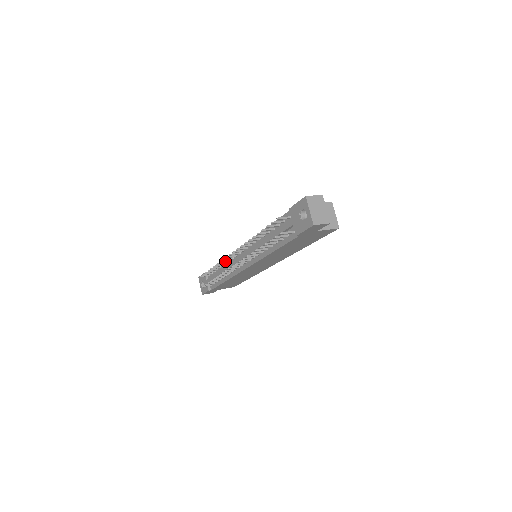
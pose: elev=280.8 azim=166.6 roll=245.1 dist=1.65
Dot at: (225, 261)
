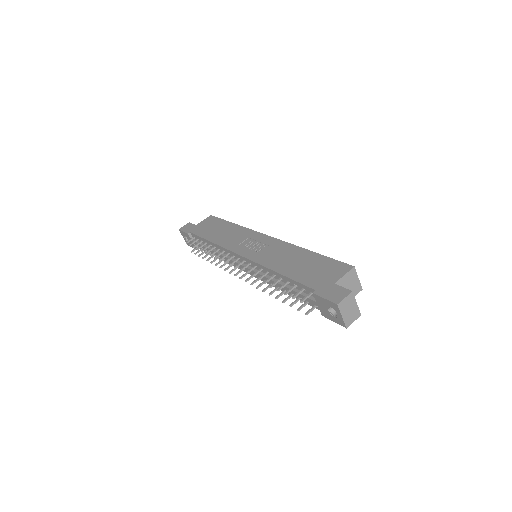
Dot at: occluded
